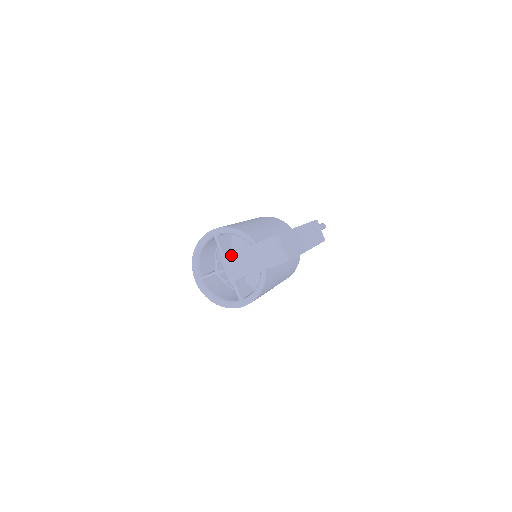
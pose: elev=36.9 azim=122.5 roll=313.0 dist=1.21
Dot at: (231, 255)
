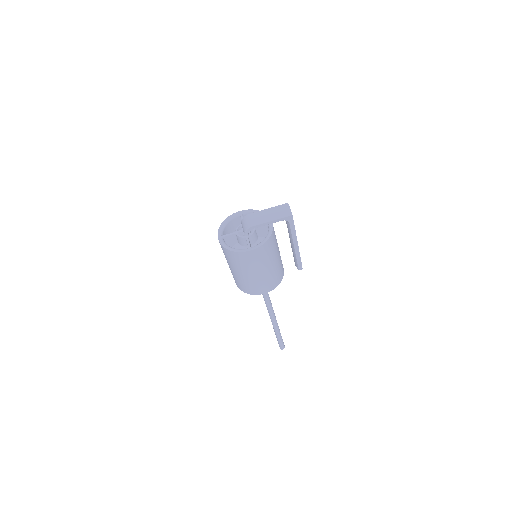
Dot at: (253, 213)
